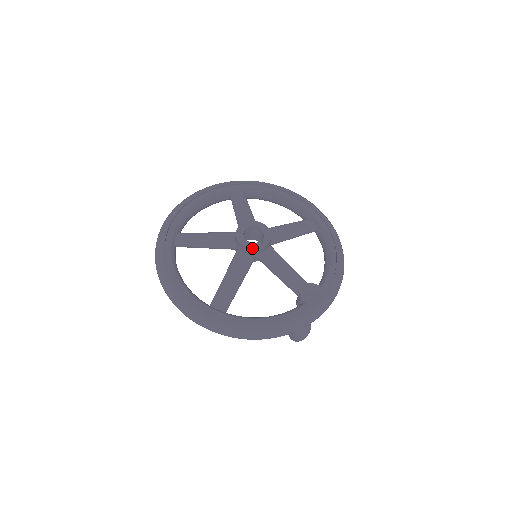
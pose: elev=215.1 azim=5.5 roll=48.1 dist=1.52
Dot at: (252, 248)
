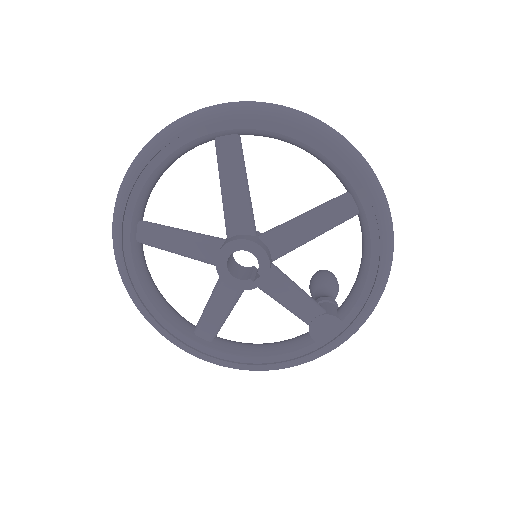
Dot at: (239, 289)
